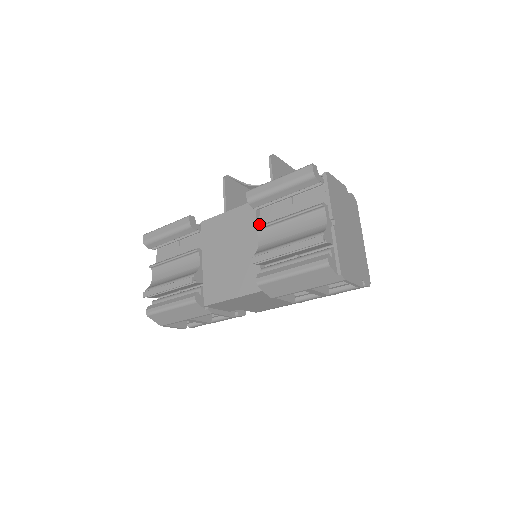
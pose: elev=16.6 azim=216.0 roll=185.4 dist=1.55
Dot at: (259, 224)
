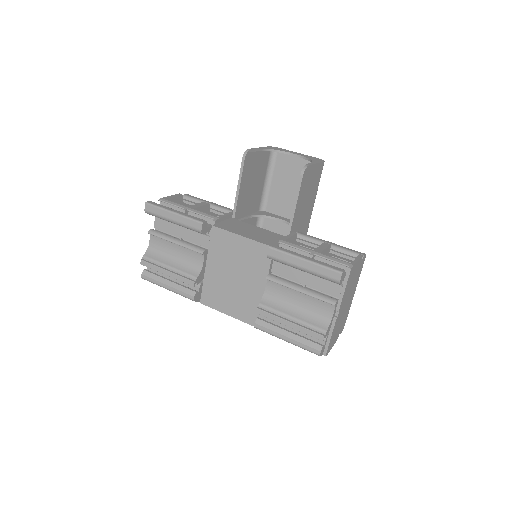
Dot at: (271, 268)
